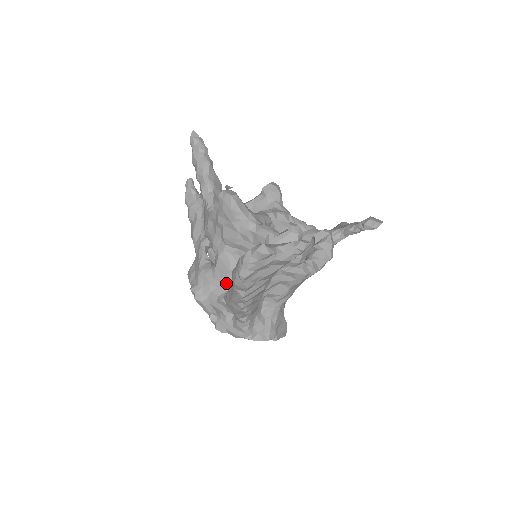
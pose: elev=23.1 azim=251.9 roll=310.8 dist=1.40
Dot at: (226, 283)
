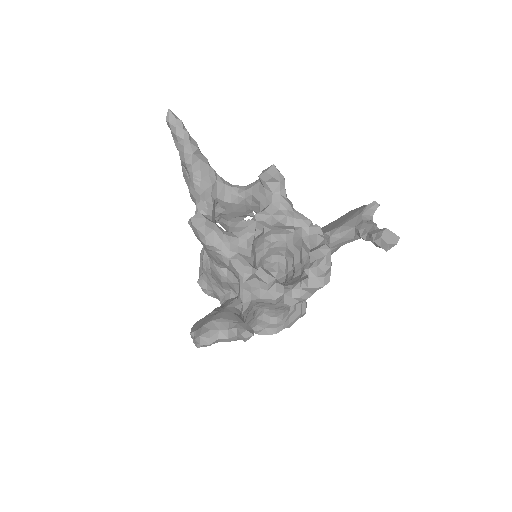
Dot at: (224, 288)
